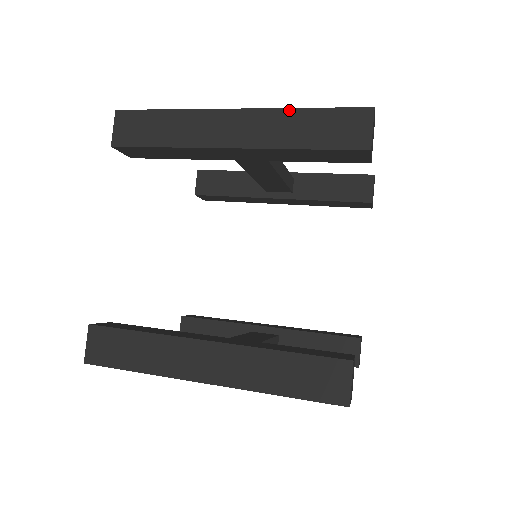
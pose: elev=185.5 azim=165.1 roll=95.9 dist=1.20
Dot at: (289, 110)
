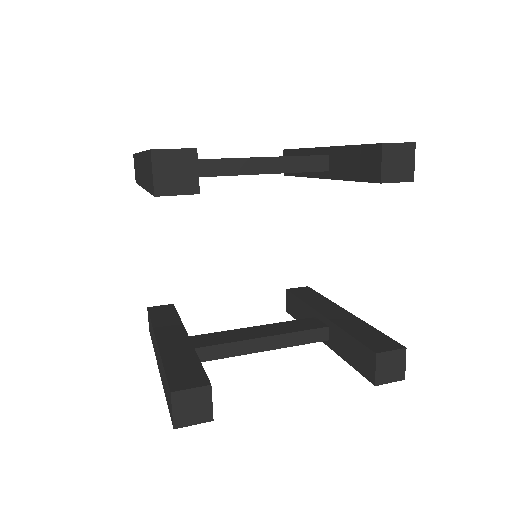
Dot at: (143, 153)
